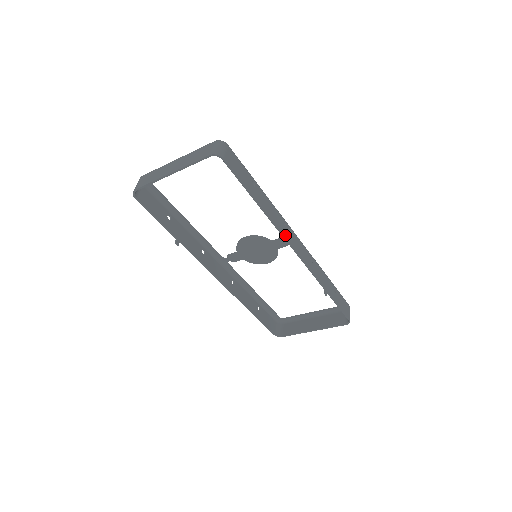
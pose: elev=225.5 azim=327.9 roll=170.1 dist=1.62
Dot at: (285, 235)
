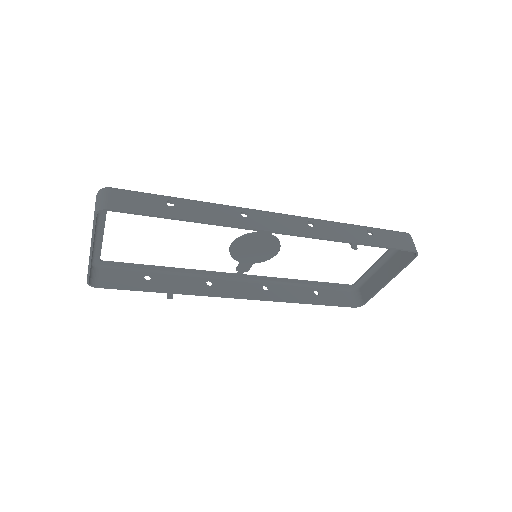
Dot at: (250, 226)
